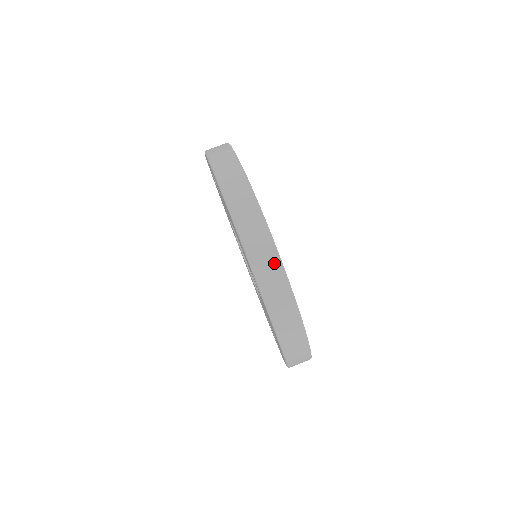
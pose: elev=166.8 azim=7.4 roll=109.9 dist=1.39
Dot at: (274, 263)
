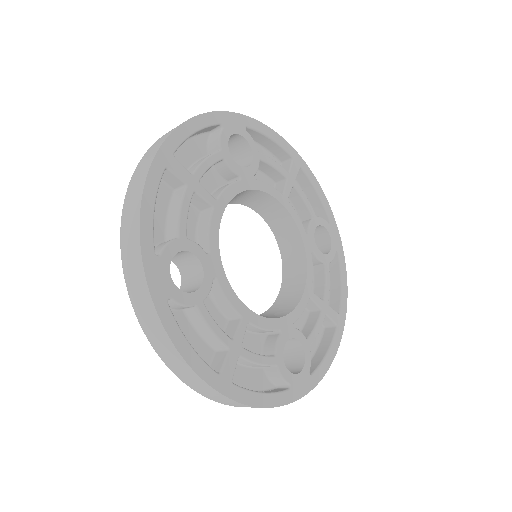
Dot at: (135, 250)
